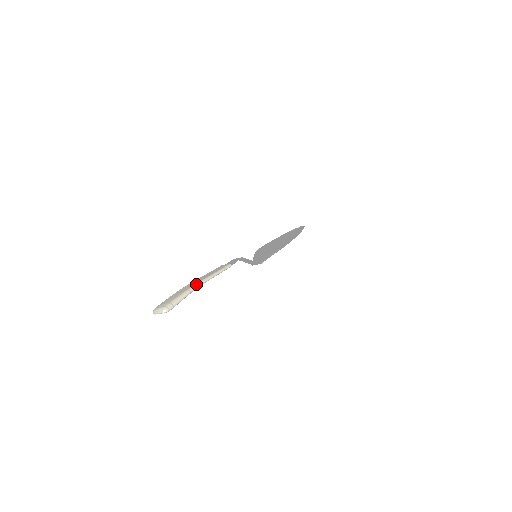
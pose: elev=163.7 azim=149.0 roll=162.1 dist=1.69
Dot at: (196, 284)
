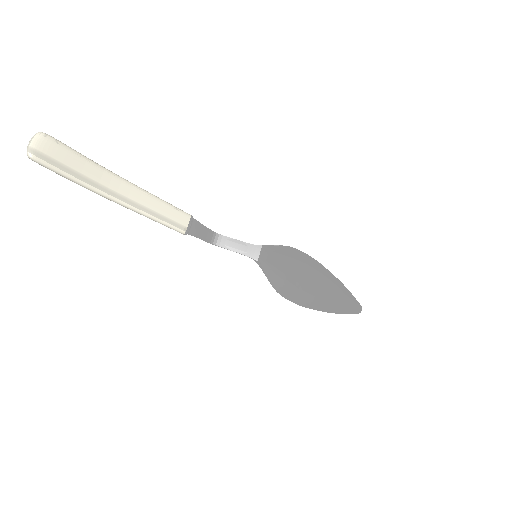
Dot at: (112, 176)
